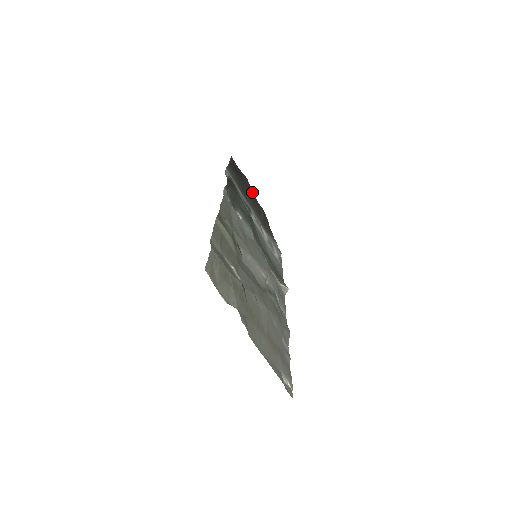
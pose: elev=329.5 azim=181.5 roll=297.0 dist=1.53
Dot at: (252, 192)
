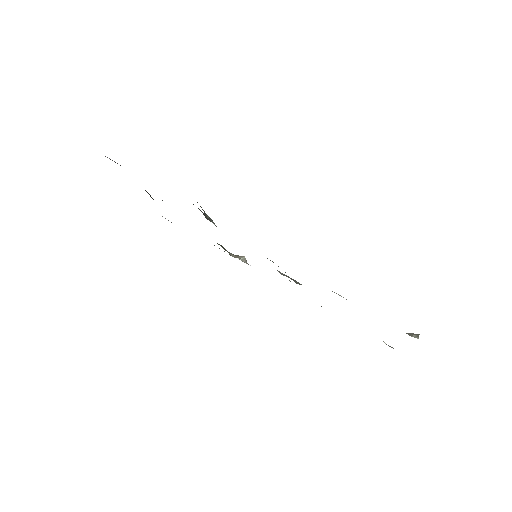
Dot at: occluded
